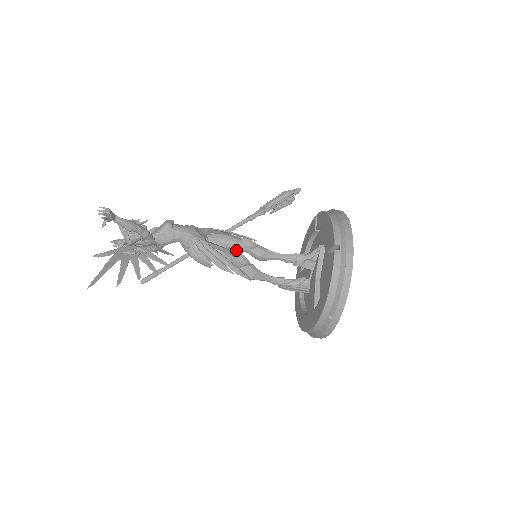
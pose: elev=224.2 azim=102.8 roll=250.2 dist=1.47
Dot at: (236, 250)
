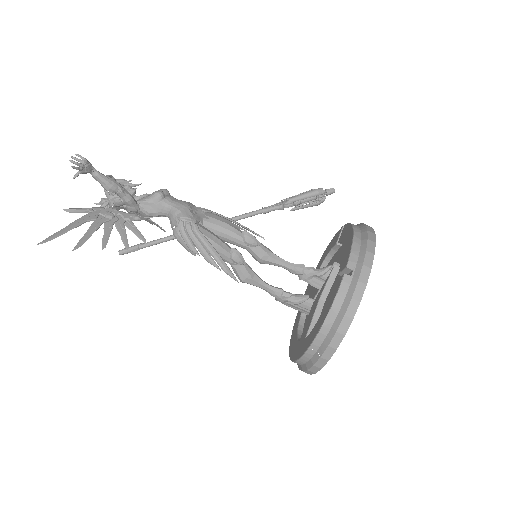
Dot at: (233, 243)
